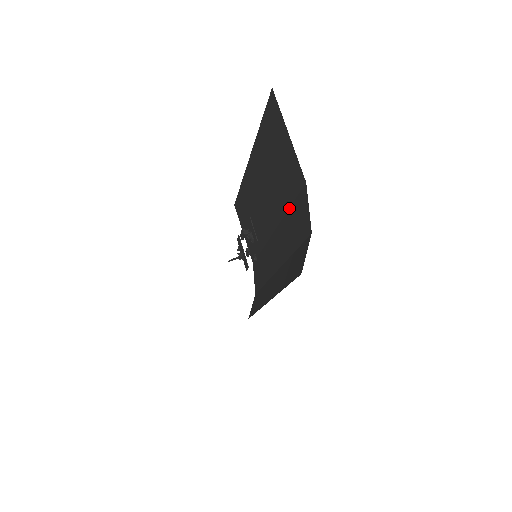
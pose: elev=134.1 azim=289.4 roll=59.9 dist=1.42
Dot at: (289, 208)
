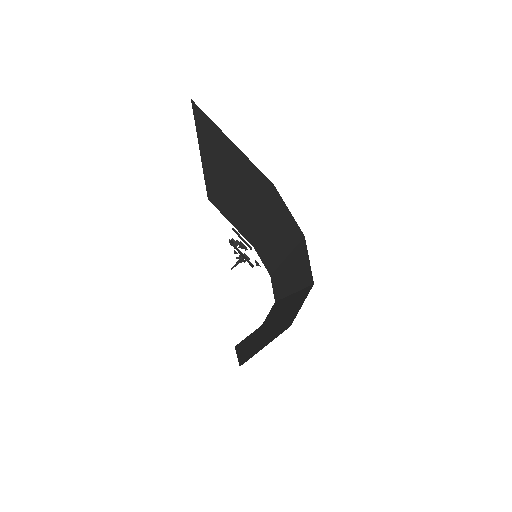
Dot at: (267, 206)
